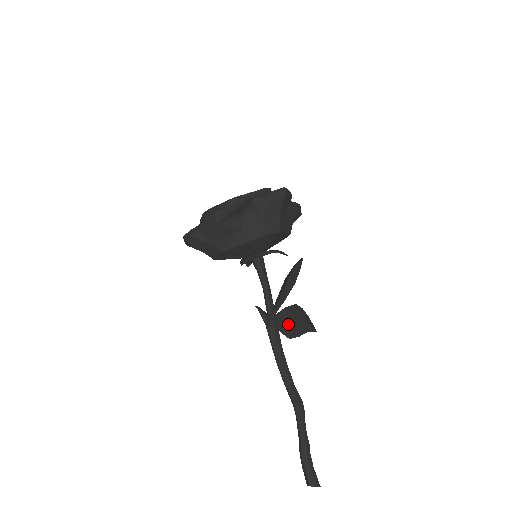
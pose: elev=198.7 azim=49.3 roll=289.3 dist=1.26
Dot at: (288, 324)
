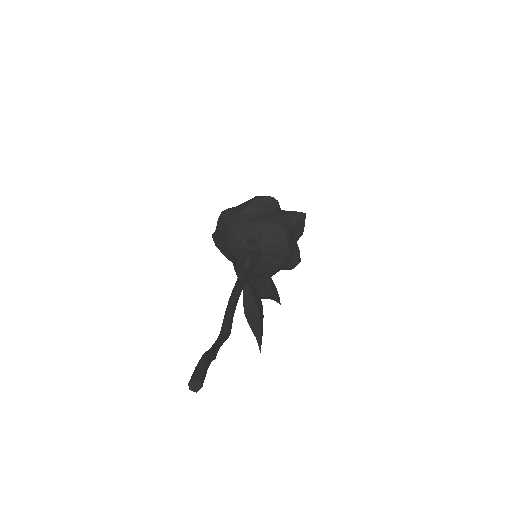
Dot at: (251, 299)
